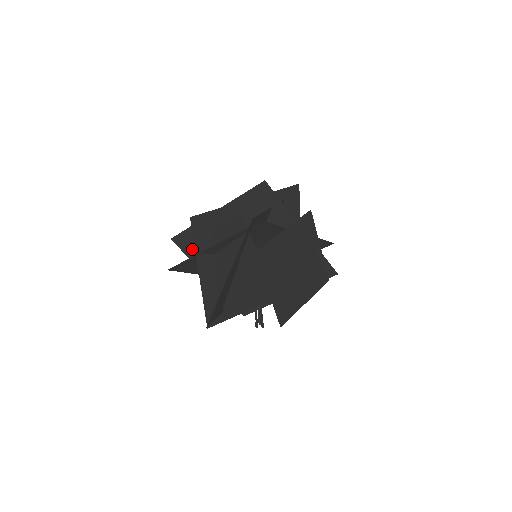
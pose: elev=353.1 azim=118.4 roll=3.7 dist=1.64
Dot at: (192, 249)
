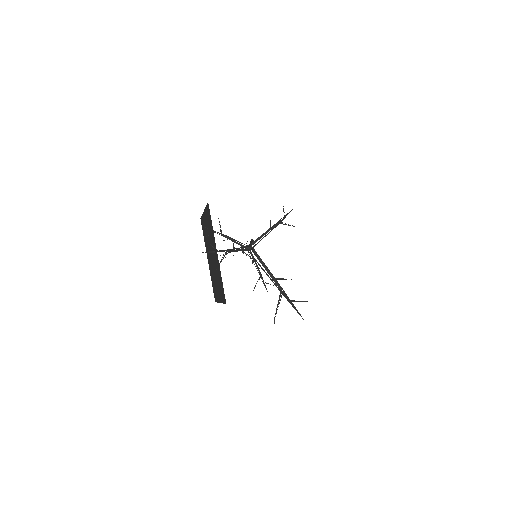
Dot at: occluded
